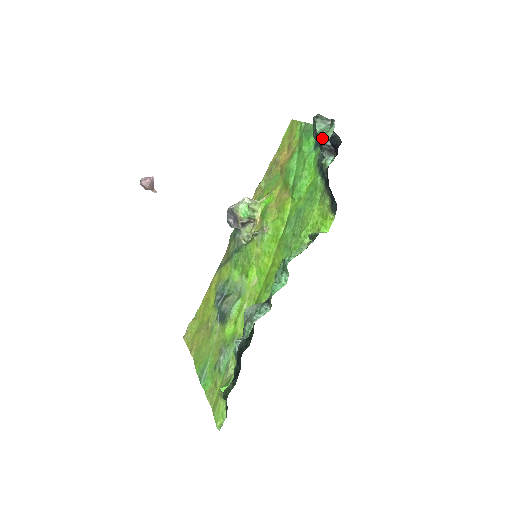
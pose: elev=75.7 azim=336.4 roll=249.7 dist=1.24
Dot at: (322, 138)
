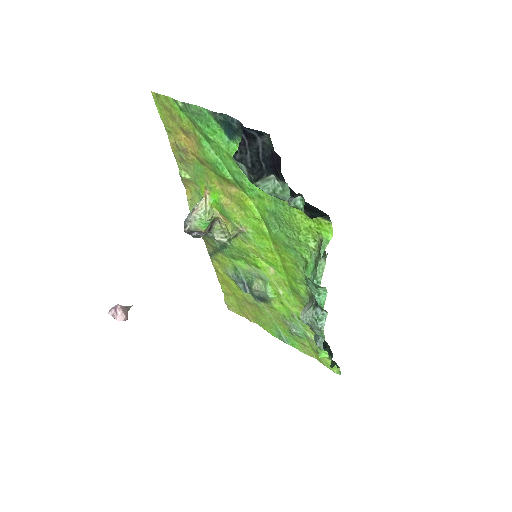
Dot at: (280, 199)
